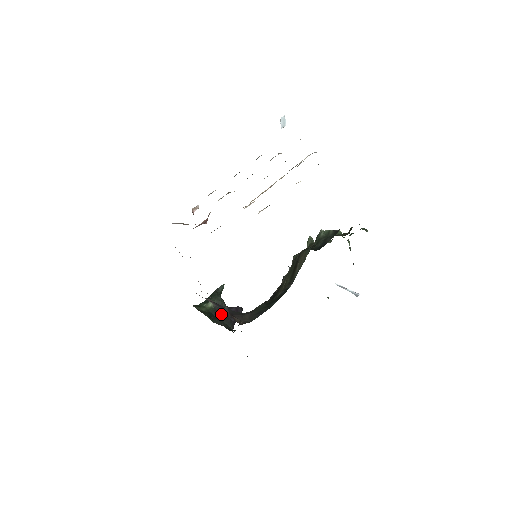
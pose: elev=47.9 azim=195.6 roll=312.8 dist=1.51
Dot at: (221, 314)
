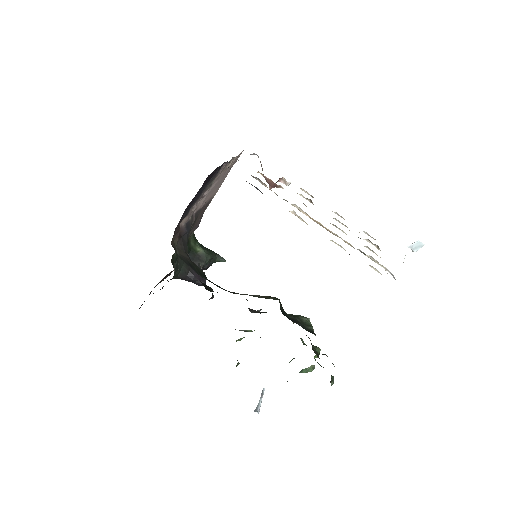
Dot at: occluded
